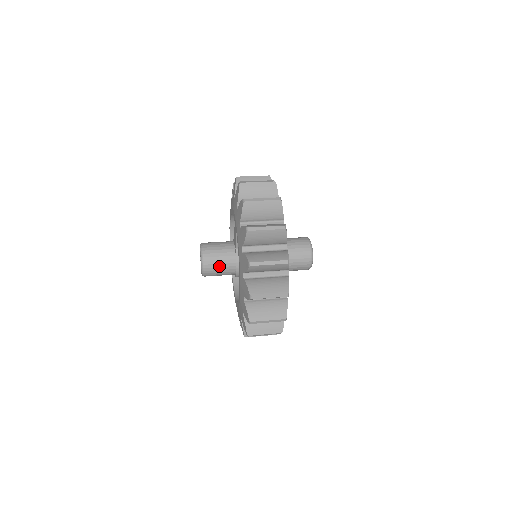
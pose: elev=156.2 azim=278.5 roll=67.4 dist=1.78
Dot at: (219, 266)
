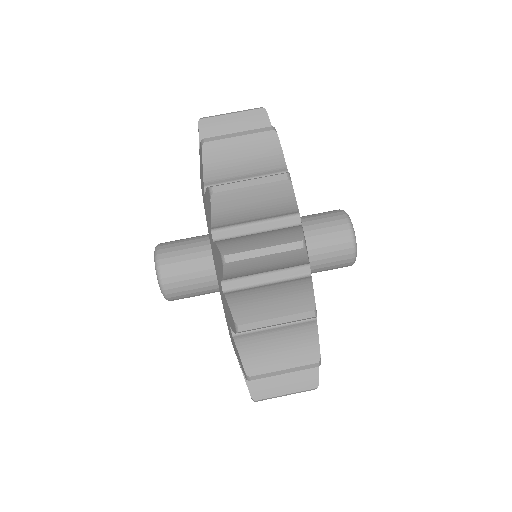
Dot at: occluded
